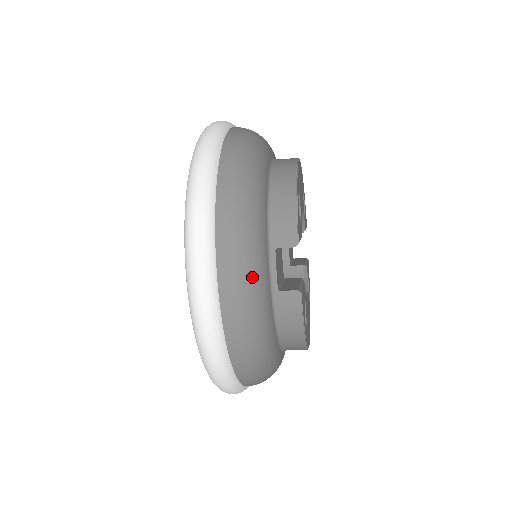
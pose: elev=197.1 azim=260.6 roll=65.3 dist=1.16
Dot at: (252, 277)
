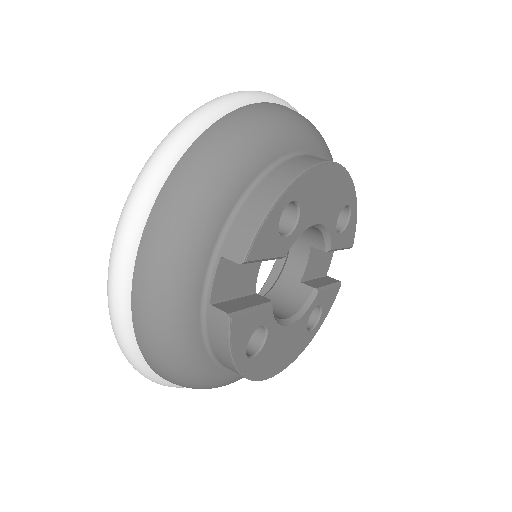
Dot at: (172, 277)
